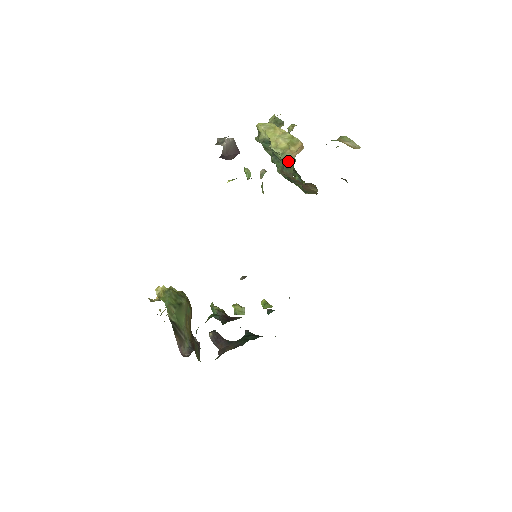
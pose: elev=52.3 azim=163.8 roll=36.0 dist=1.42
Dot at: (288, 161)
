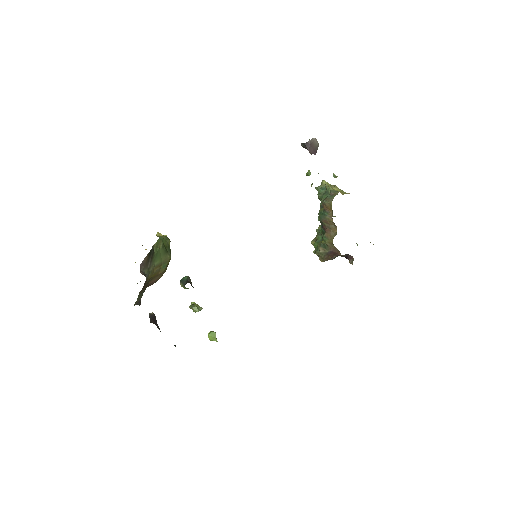
Dot at: (335, 192)
